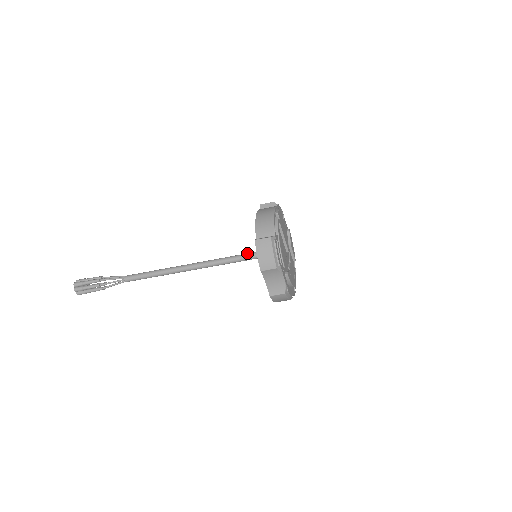
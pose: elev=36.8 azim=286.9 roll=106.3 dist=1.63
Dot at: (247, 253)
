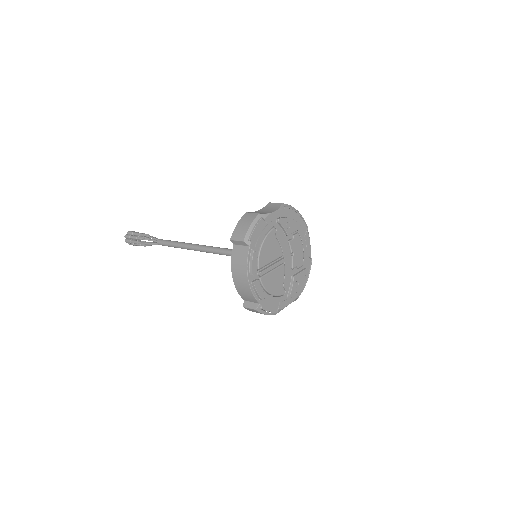
Dot at: occluded
